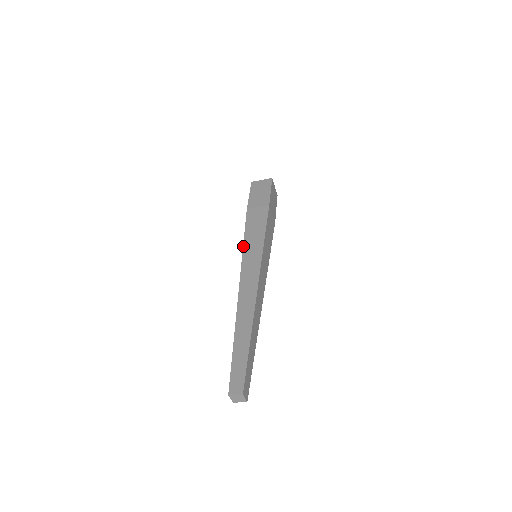
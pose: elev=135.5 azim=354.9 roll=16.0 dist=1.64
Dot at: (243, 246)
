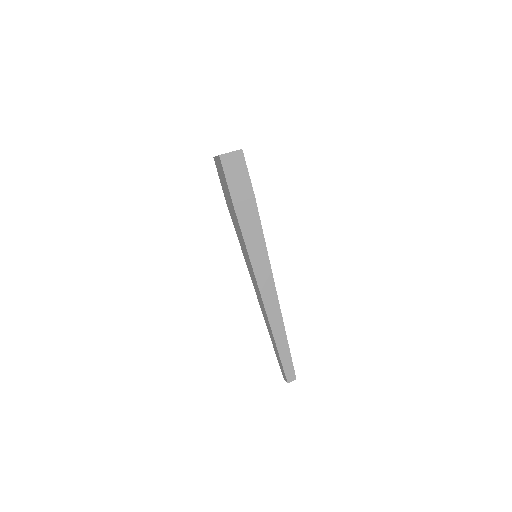
Dot at: occluded
